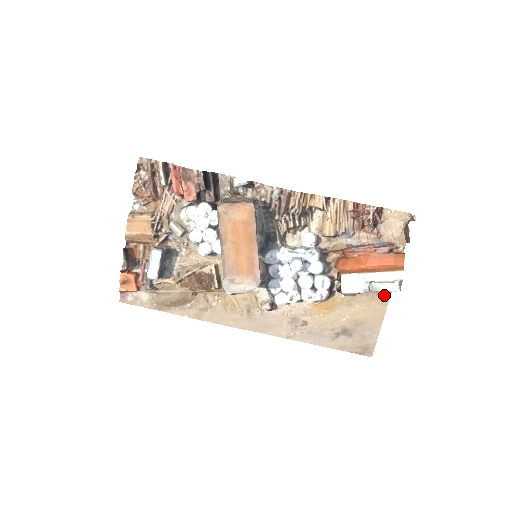
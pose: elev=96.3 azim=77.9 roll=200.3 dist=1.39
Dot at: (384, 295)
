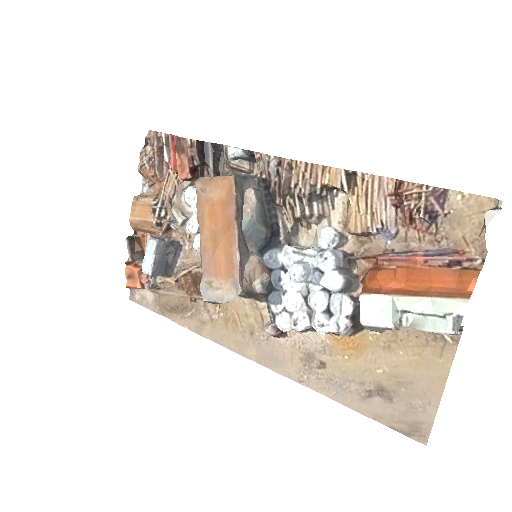
Dot at: (446, 341)
